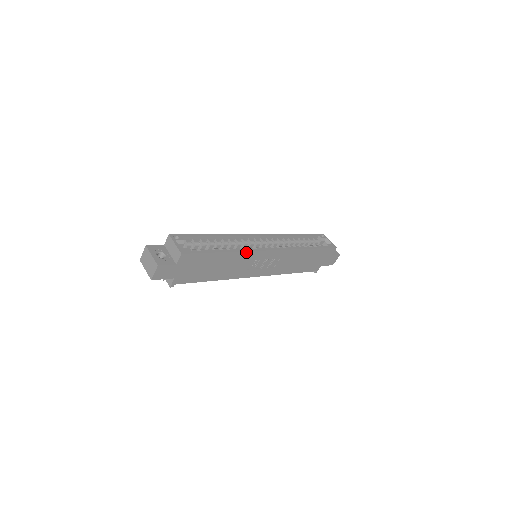
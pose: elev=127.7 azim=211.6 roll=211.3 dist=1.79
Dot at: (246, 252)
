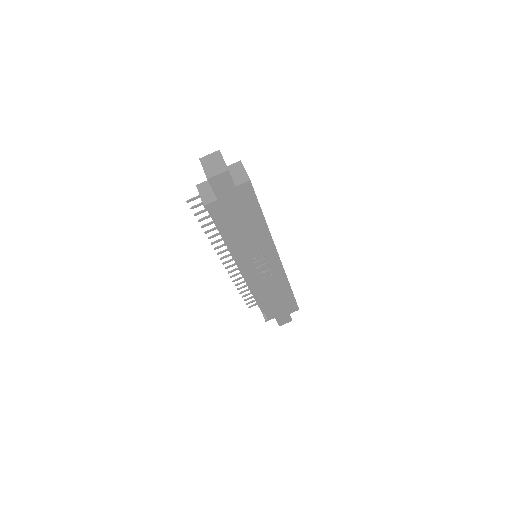
Dot at: (270, 237)
